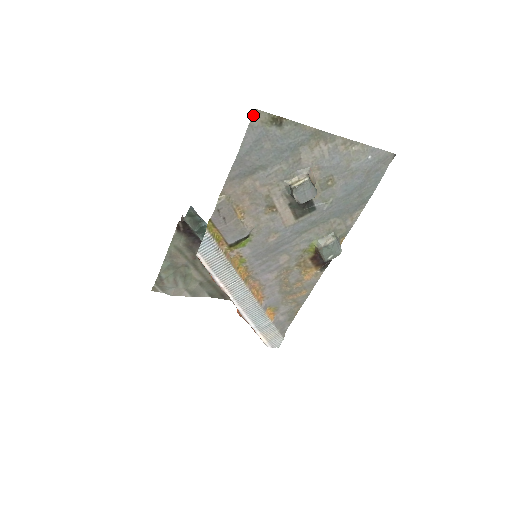
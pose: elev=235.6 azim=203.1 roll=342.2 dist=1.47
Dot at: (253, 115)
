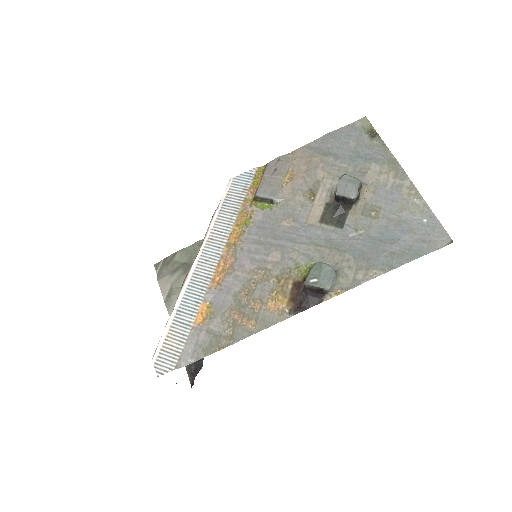
Dot at: (361, 119)
